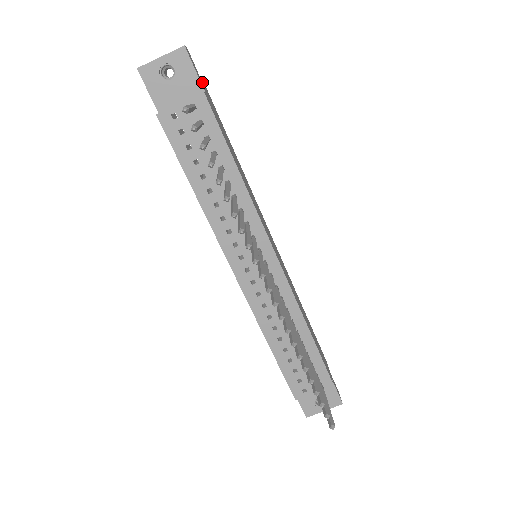
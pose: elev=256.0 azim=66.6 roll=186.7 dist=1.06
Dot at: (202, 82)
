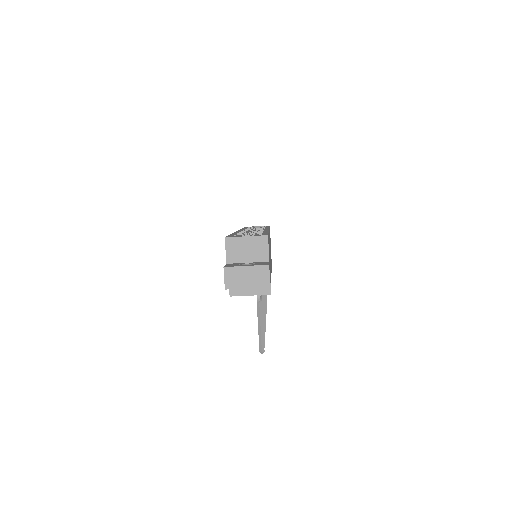
Dot at: (269, 261)
